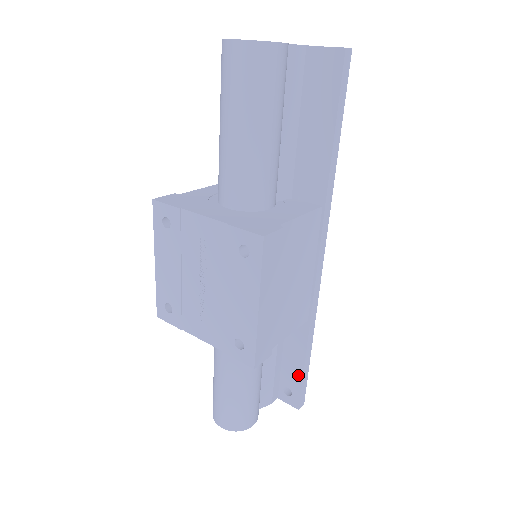
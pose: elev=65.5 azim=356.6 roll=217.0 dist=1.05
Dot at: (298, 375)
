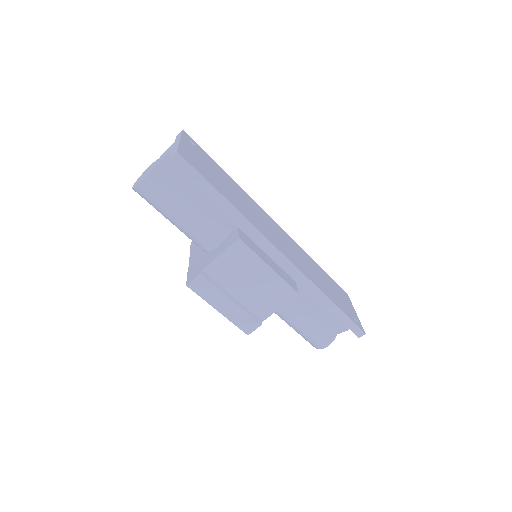
Dot at: (339, 318)
